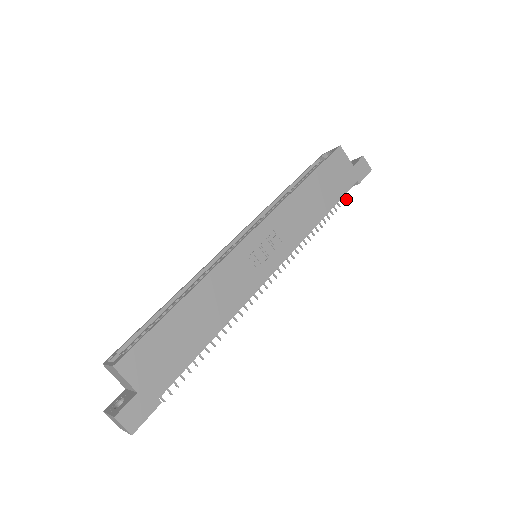
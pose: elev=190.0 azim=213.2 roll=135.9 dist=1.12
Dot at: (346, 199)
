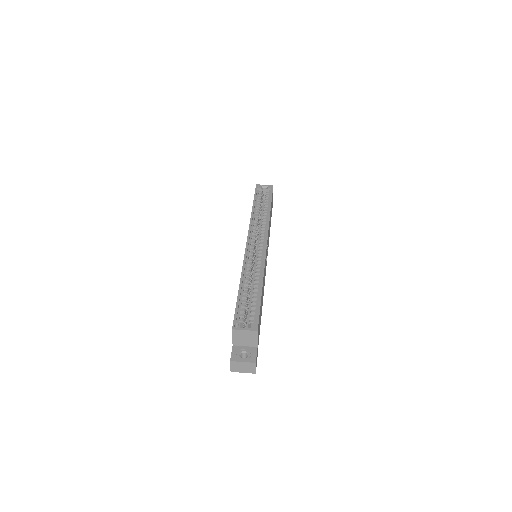
Dot at: occluded
